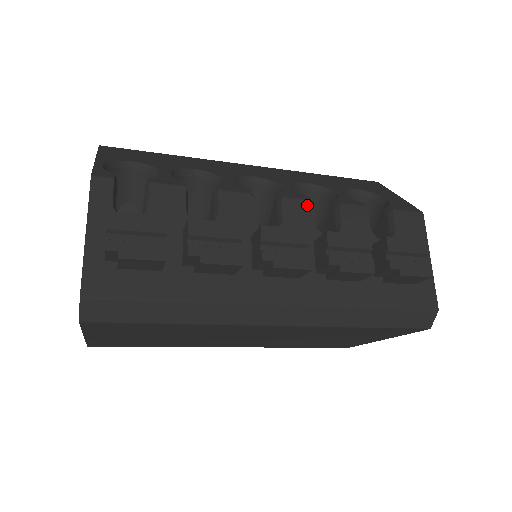
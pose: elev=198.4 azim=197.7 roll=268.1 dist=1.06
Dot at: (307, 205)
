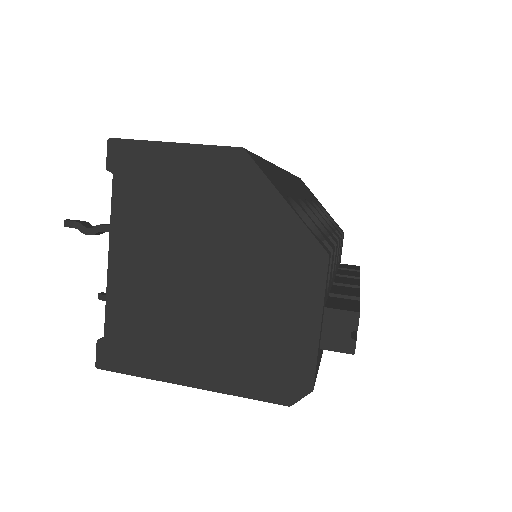
Dot at: occluded
